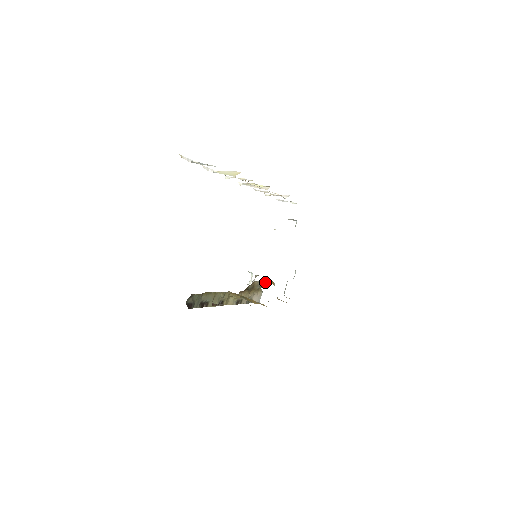
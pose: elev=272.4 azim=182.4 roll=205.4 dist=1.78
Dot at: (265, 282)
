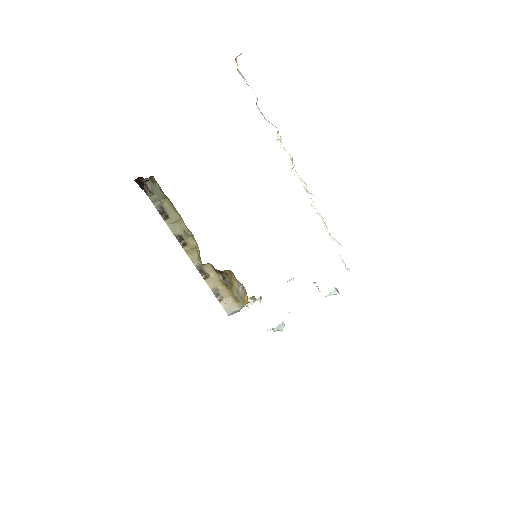
Dot at: occluded
